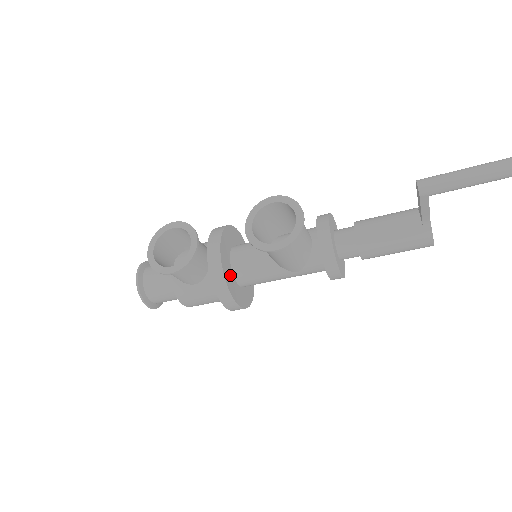
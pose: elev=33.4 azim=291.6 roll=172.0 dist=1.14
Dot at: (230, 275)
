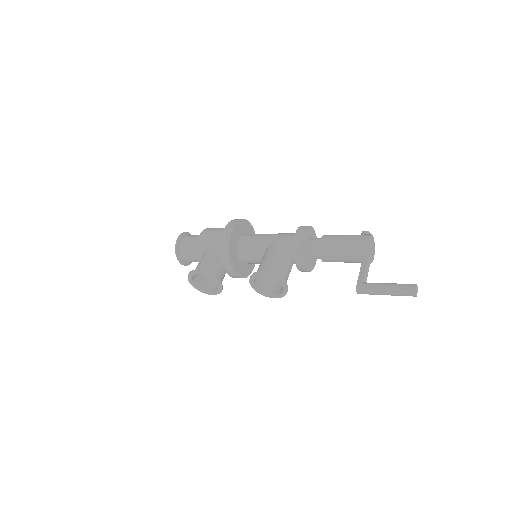
Dot at: (243, 268)
